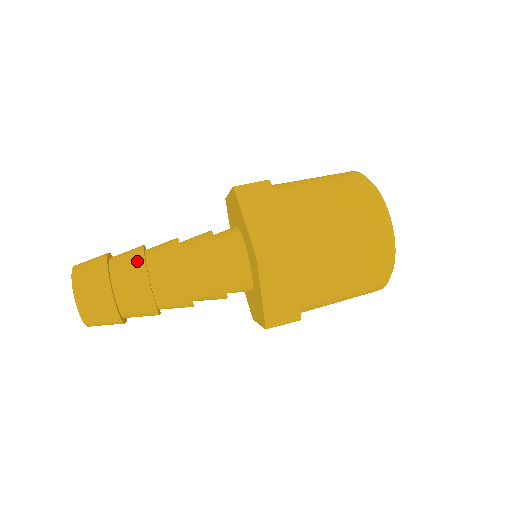
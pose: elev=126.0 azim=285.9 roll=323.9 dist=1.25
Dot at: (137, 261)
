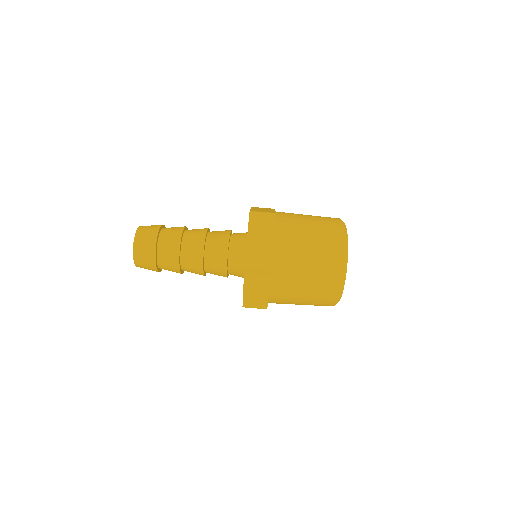
Dot at: (176, 239)
